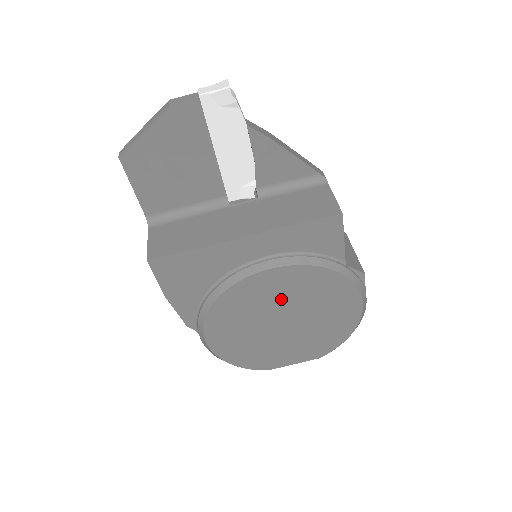
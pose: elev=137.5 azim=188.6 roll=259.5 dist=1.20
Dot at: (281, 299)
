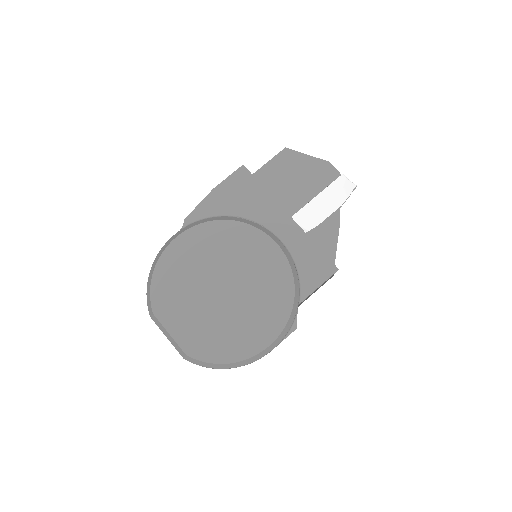
Dot at: (249, 269)
